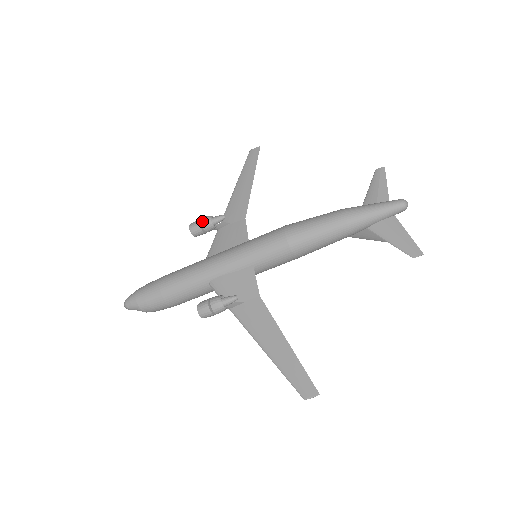
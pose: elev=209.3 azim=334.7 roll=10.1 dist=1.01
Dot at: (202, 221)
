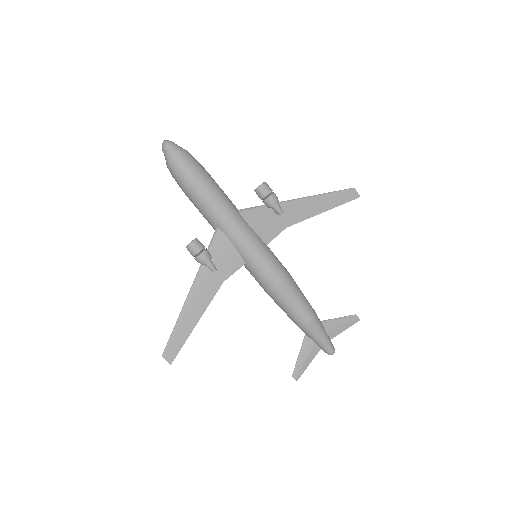
Dot at: (271, 197)
